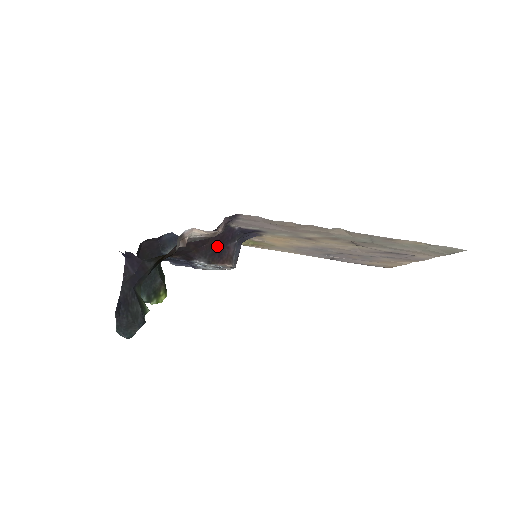
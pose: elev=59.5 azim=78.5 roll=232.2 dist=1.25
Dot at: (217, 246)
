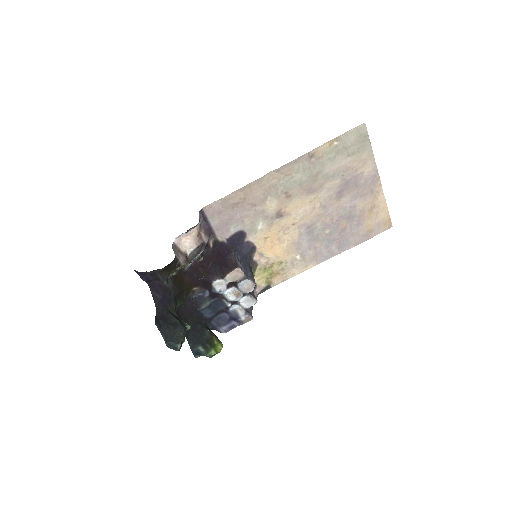
Dot at: (219, 261)
